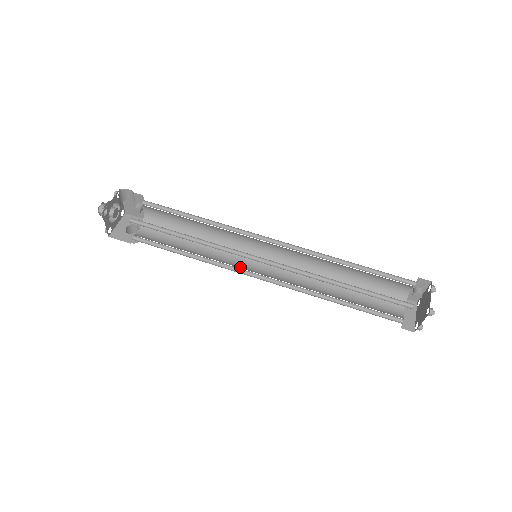
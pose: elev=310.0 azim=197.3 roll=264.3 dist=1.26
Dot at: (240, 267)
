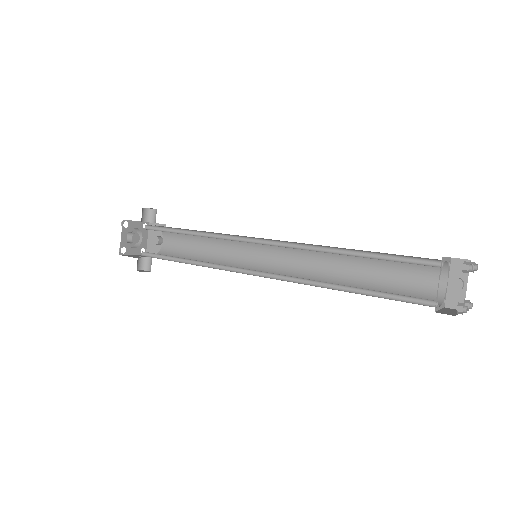
Dot at: (236, 268)
